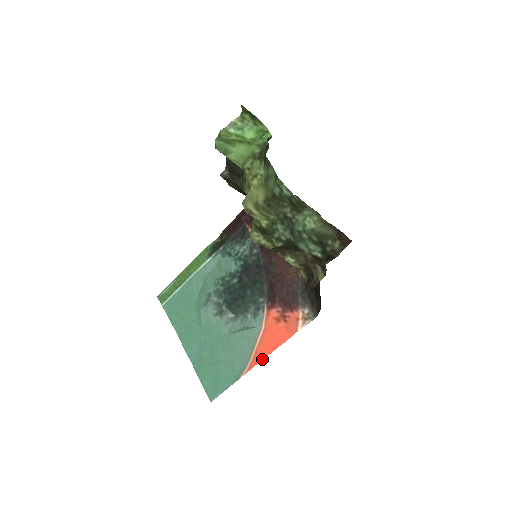
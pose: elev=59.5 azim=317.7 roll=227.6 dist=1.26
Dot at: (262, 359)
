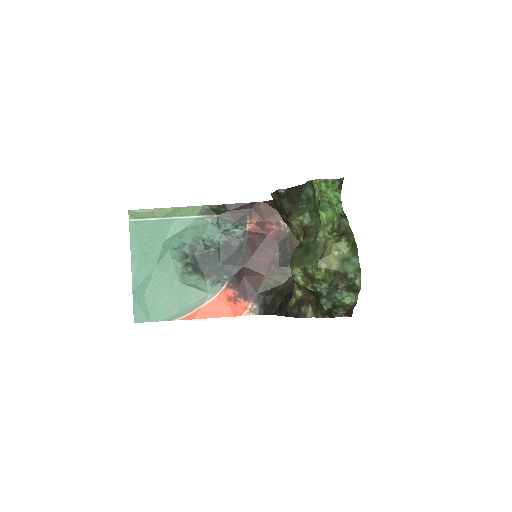
Dot at: (201, 318)
